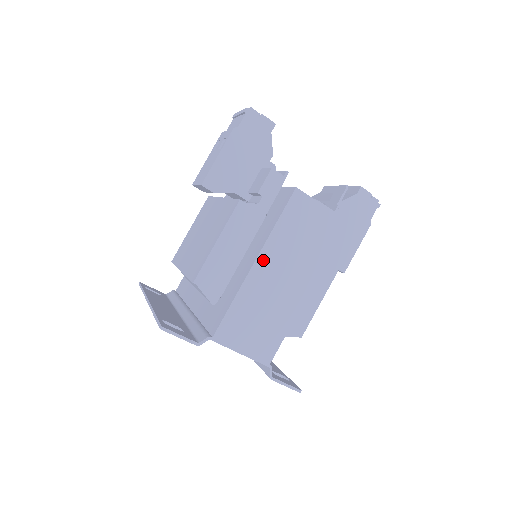
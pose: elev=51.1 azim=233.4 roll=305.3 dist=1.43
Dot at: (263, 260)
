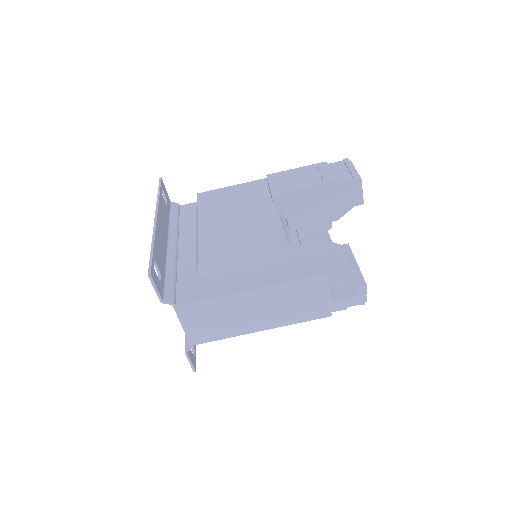
Dot at: (257, 293)
